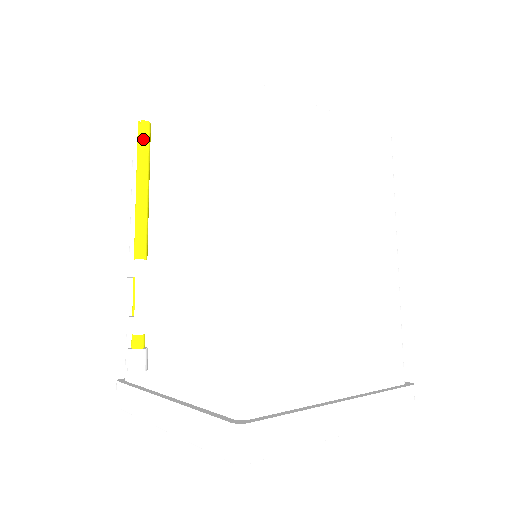
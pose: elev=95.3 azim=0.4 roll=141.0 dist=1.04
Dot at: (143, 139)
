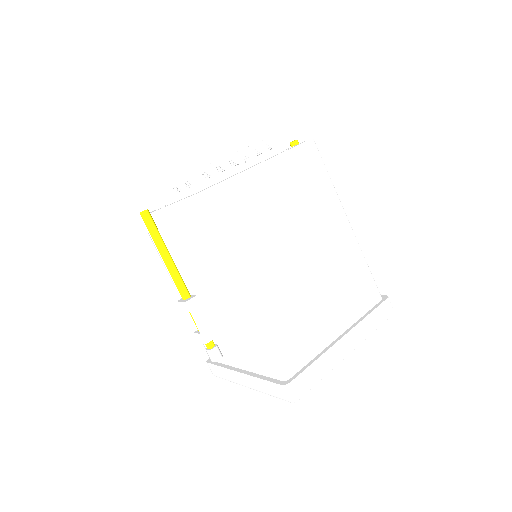
Dot at: (149, 224)
